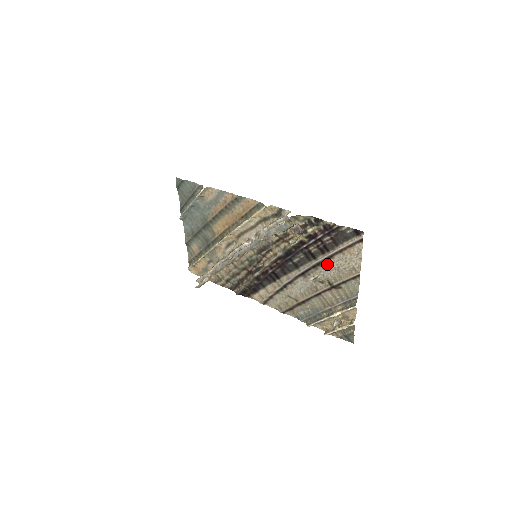
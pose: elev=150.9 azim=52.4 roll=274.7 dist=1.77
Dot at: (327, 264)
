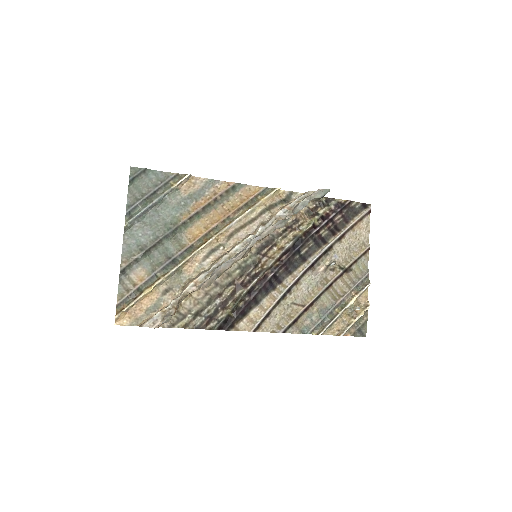
Dot at: (338, 246)
